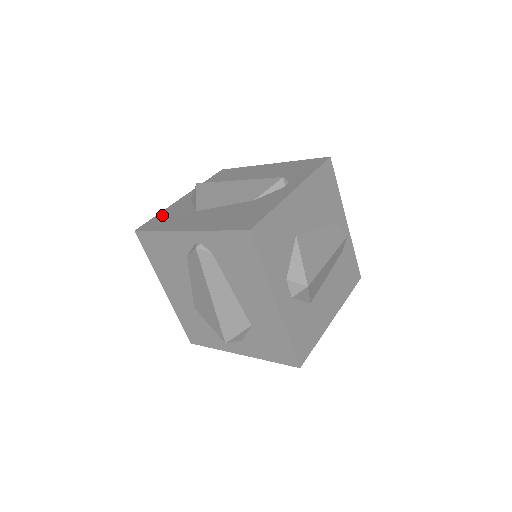
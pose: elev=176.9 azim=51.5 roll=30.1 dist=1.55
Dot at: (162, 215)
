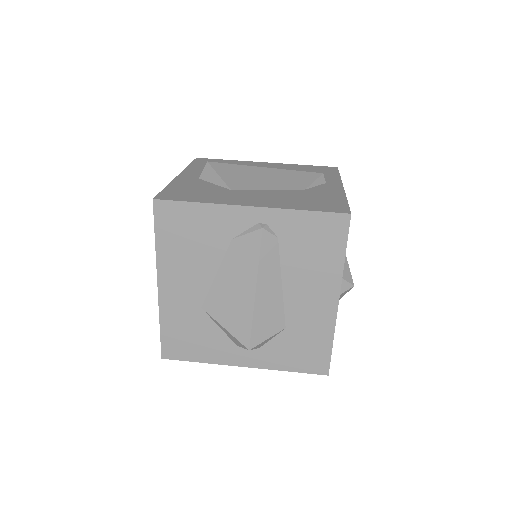
Dot at: (177, 188)
